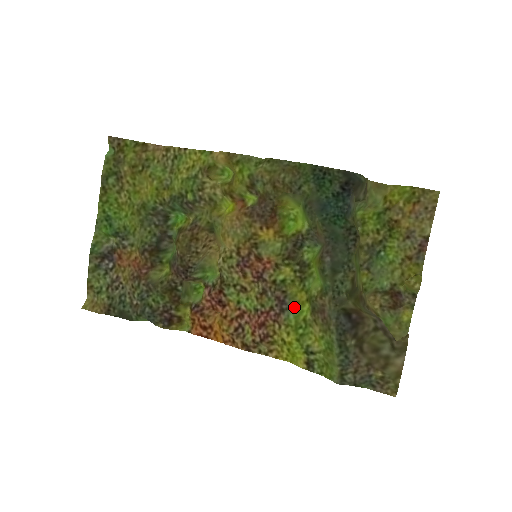
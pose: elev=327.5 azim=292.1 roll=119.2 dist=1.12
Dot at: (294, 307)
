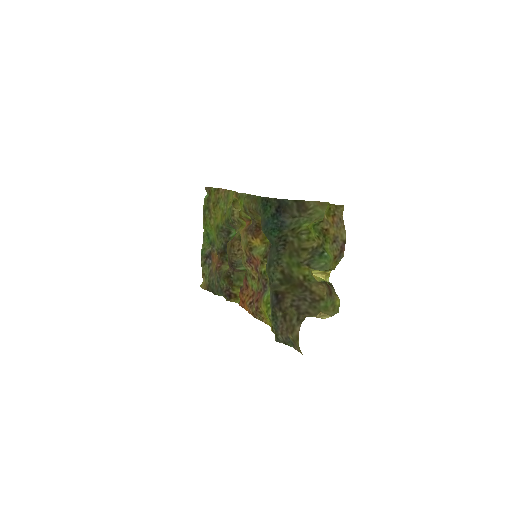
Dot at: (269, 290)
